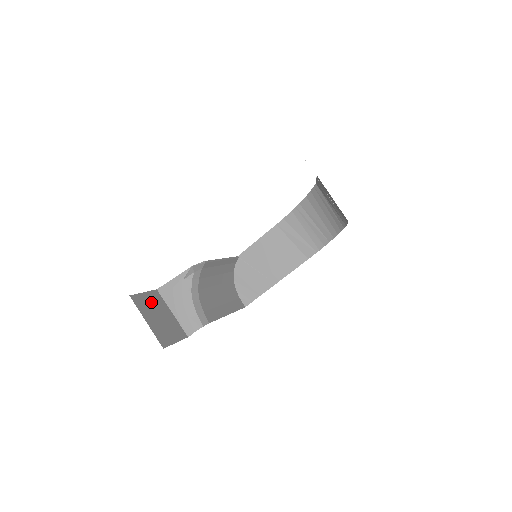
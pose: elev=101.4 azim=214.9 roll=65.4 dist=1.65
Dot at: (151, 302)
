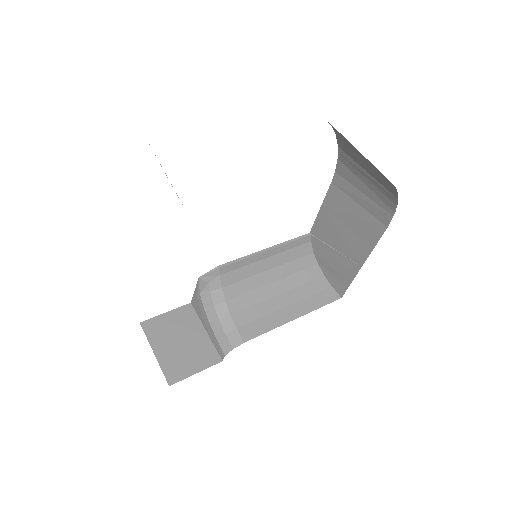
Dot at: (173, 323)
